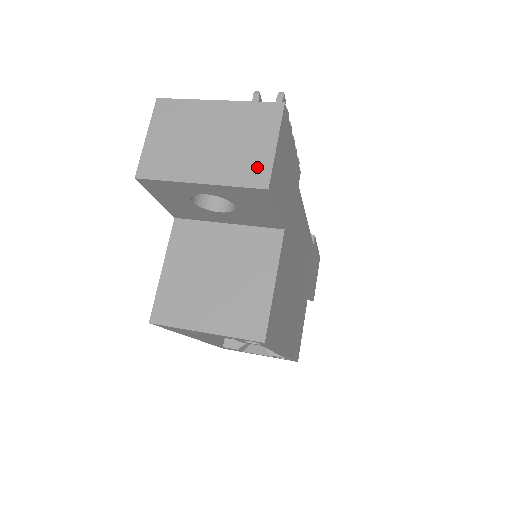
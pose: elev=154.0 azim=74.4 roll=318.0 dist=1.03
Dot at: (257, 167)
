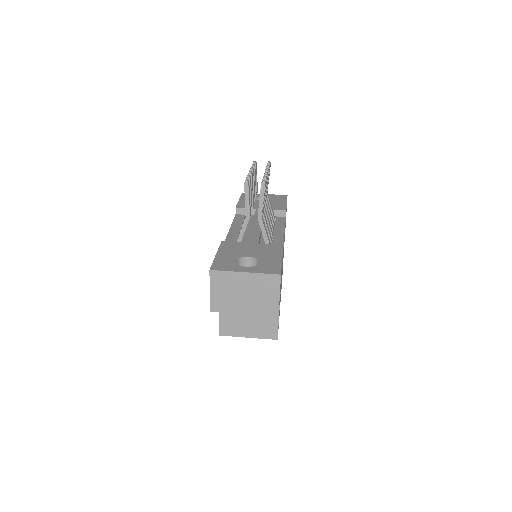
Dot at: (272, 307)
